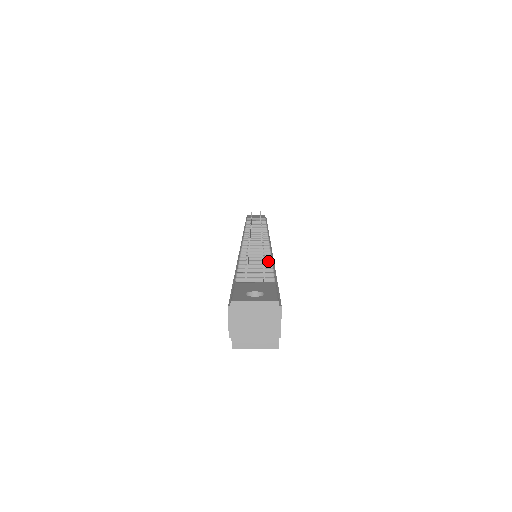
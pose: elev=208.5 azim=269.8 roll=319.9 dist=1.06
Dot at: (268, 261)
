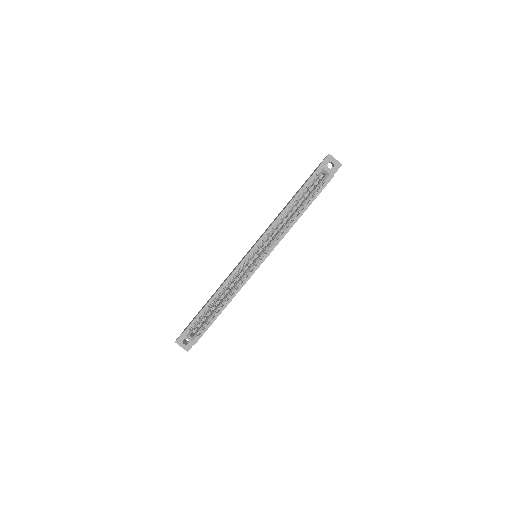
Dot at: occluded
